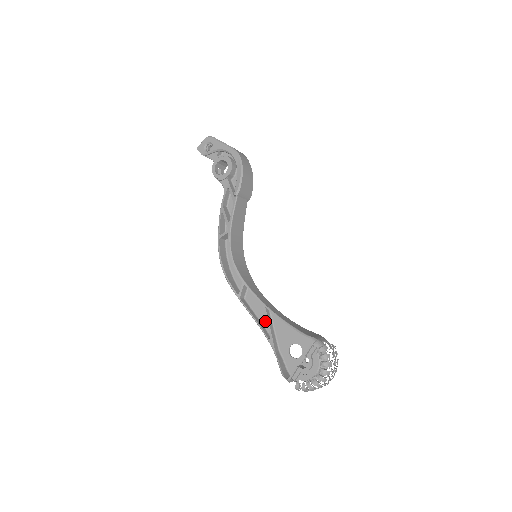
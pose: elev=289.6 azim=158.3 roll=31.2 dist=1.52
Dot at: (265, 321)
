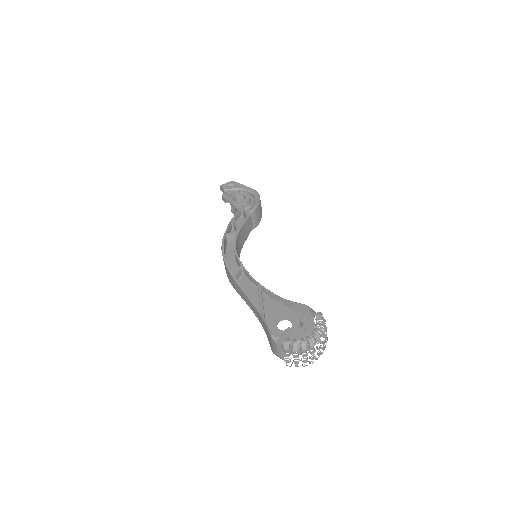
Dot at: (255, 300)
